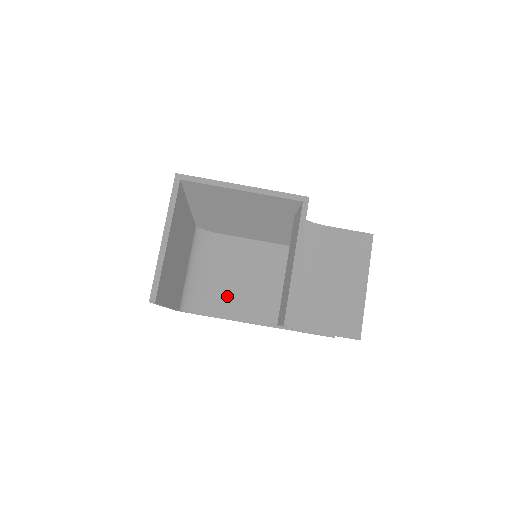
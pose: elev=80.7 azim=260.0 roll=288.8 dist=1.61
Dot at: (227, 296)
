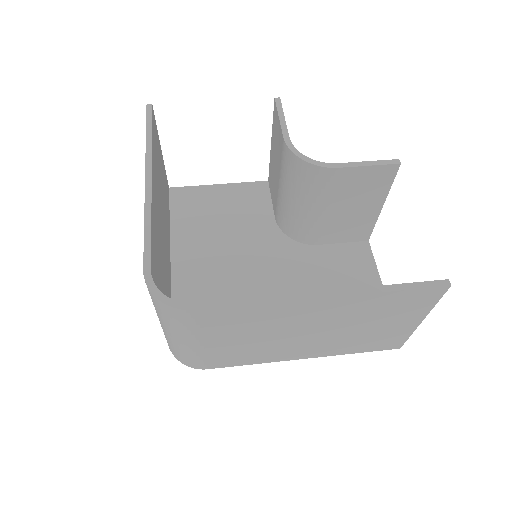
Dot at: occluded
